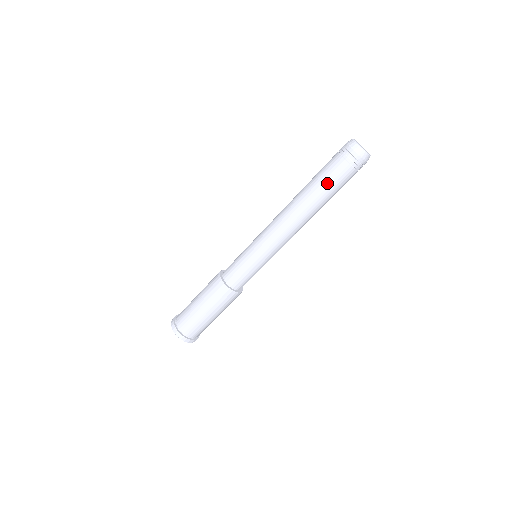
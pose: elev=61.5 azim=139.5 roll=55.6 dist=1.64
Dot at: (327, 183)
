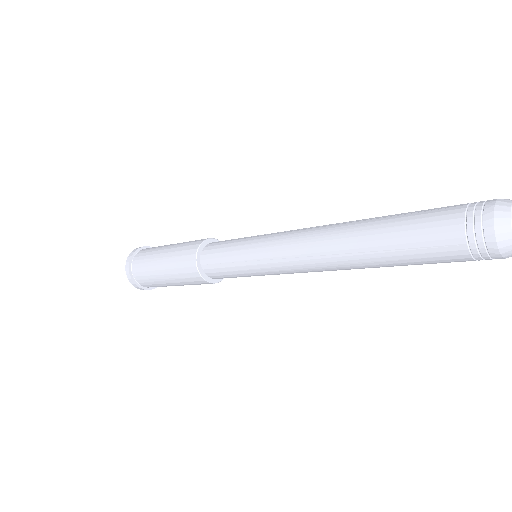
Dot at: (408, 250)
